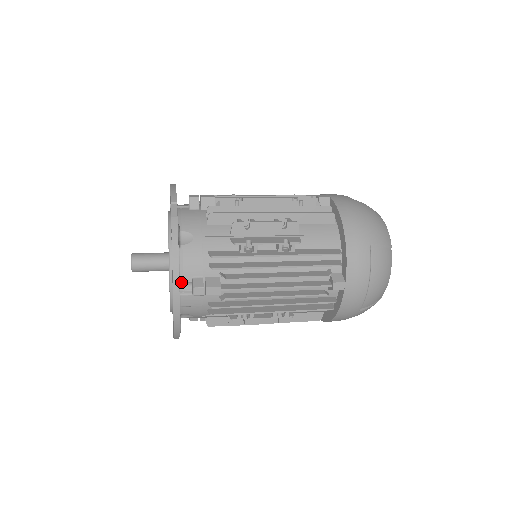
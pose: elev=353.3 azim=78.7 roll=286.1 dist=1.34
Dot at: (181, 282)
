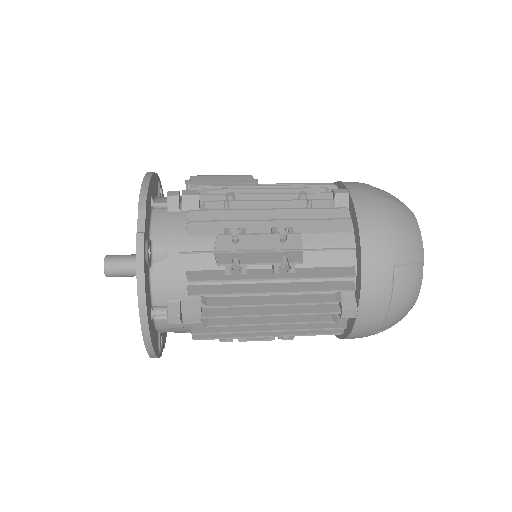
Dot at: (155, 306)
